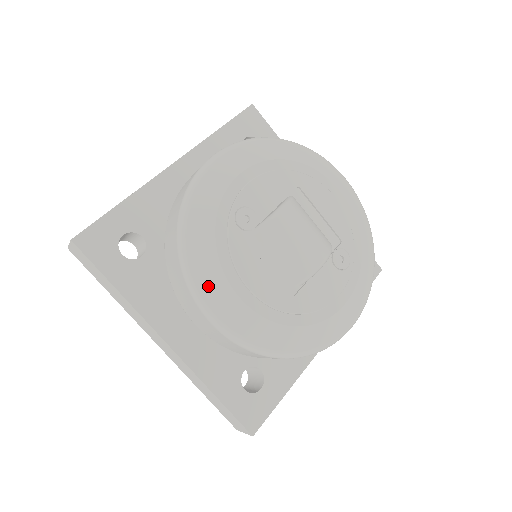
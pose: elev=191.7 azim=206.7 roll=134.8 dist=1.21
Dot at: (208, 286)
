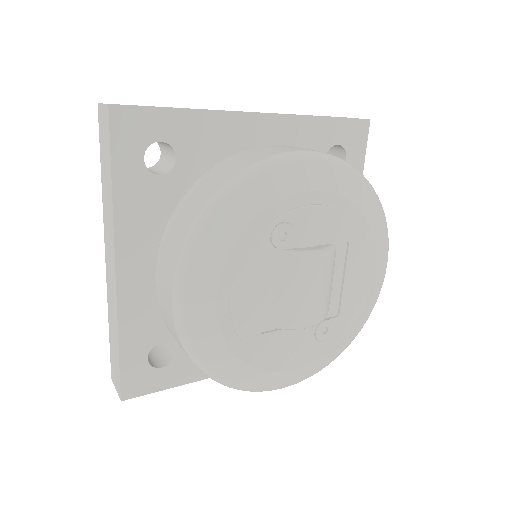
Dot at: (199, 268)
